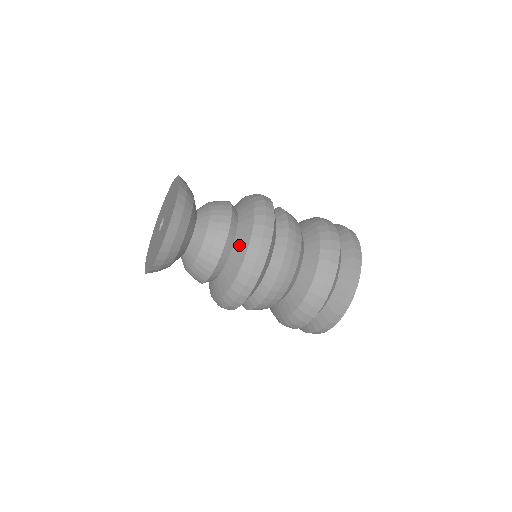
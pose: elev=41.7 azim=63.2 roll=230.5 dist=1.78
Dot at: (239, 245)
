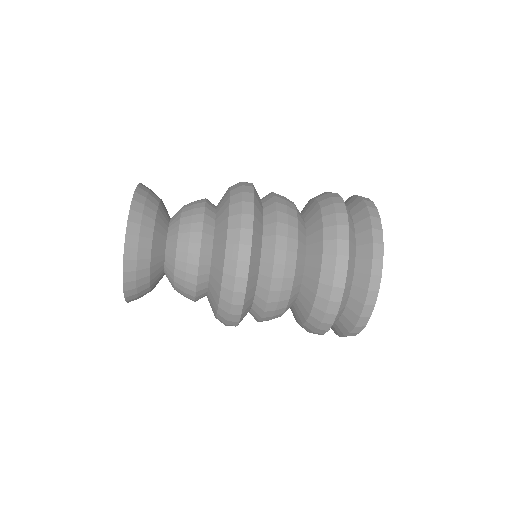
Dot at: (221, 207)
